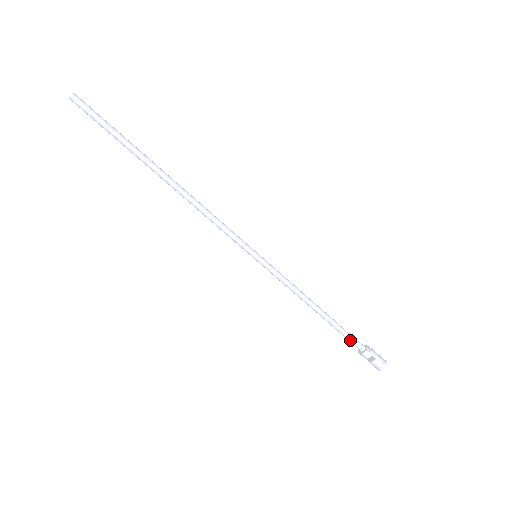
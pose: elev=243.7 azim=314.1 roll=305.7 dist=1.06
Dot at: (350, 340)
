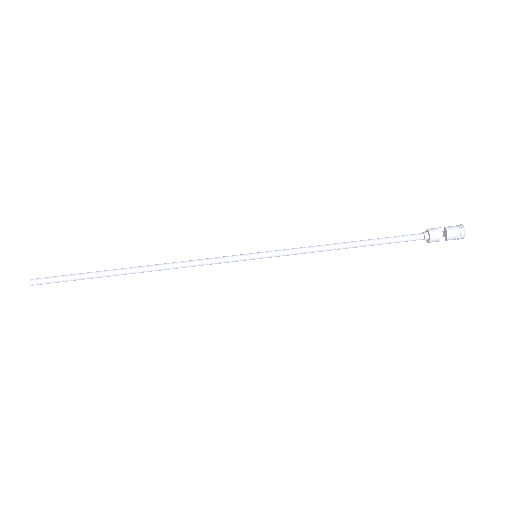
Dot at: (406, 237)
